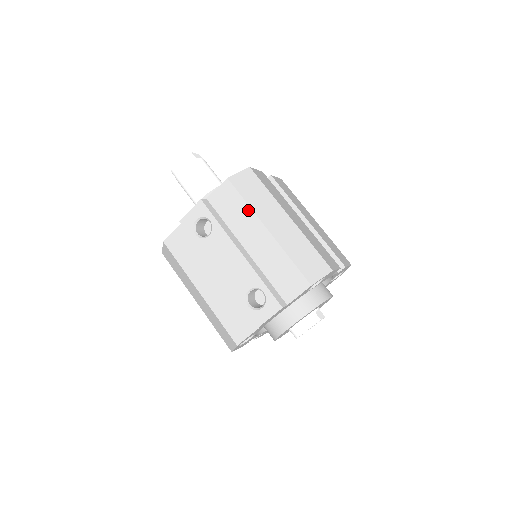
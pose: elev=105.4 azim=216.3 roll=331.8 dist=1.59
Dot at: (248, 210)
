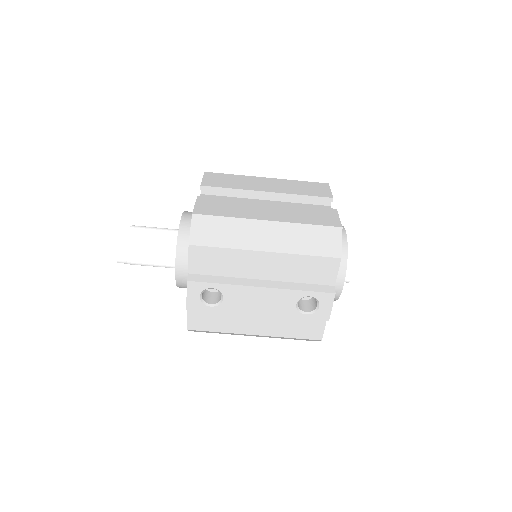
Dot at: (233, 252)
